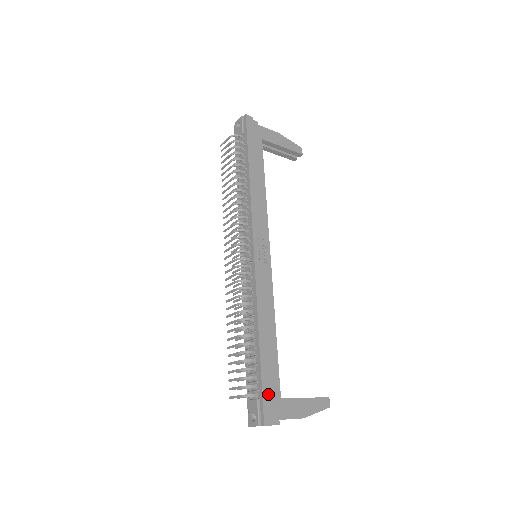
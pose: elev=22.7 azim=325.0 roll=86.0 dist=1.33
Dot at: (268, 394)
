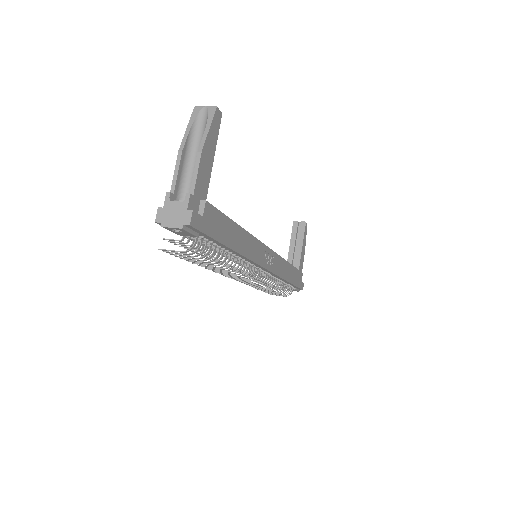
Dot at: (299, 283)
